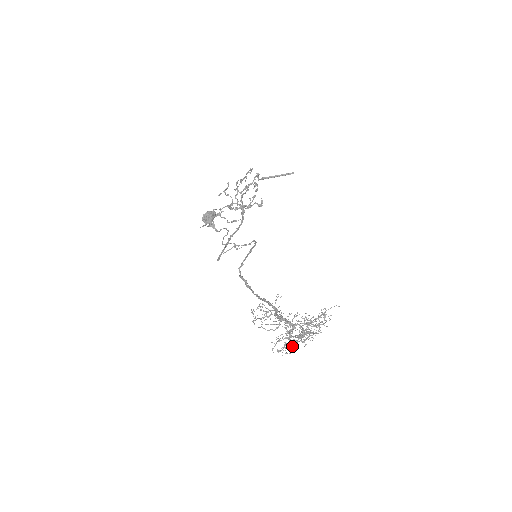
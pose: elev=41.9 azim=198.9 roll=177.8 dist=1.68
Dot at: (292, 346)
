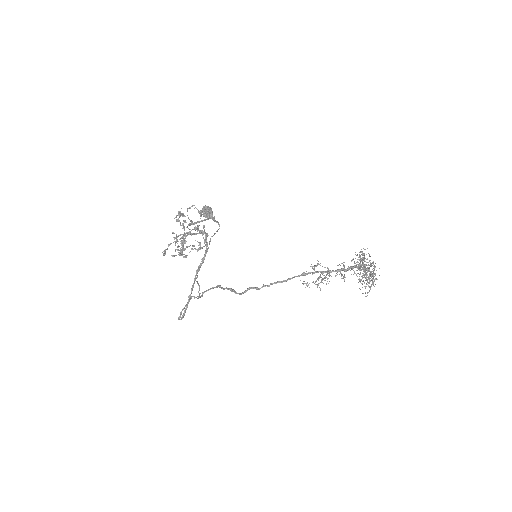
Dot at: occluded
